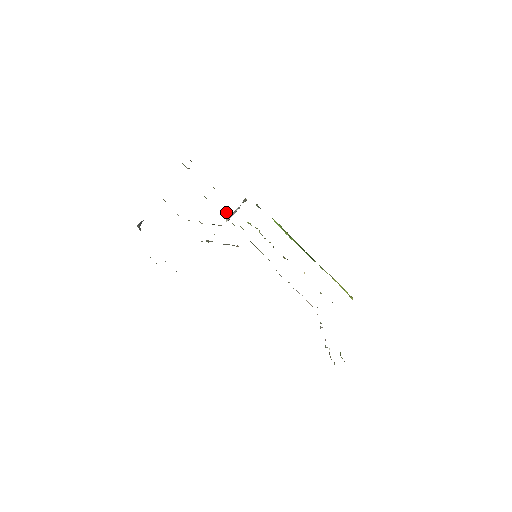
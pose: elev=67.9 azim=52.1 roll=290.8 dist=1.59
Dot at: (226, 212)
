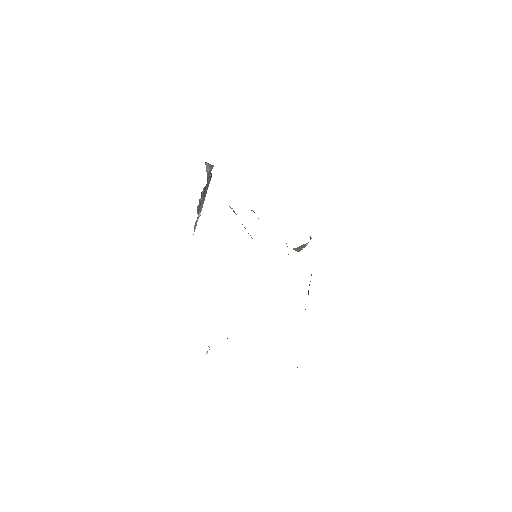
Dot at: occluded
